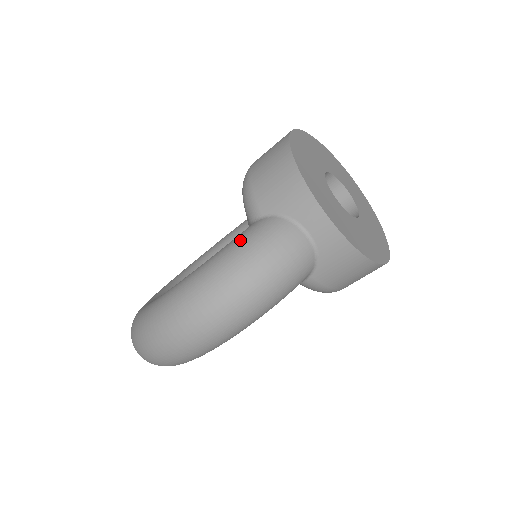
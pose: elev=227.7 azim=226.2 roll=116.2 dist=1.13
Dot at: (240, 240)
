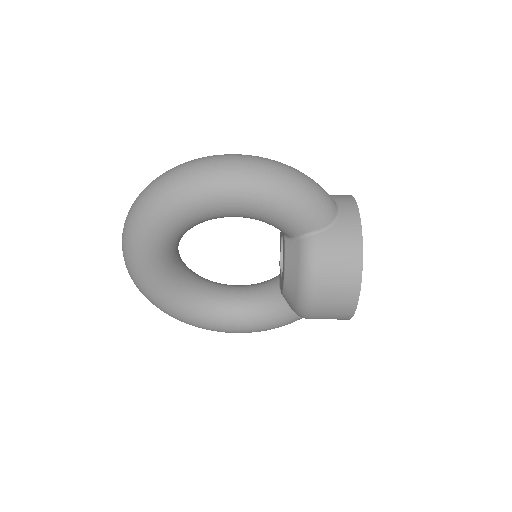
Dot at: occluded
